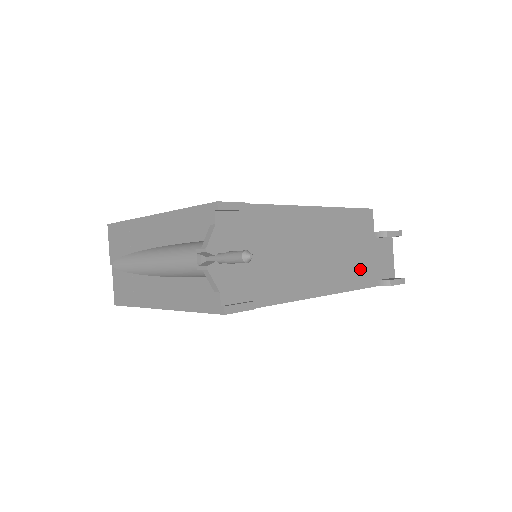
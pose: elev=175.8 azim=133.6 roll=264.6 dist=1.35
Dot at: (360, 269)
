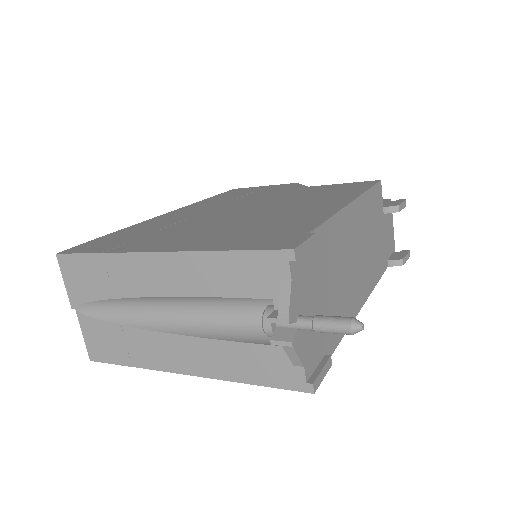
Dot at: (379, 256)
